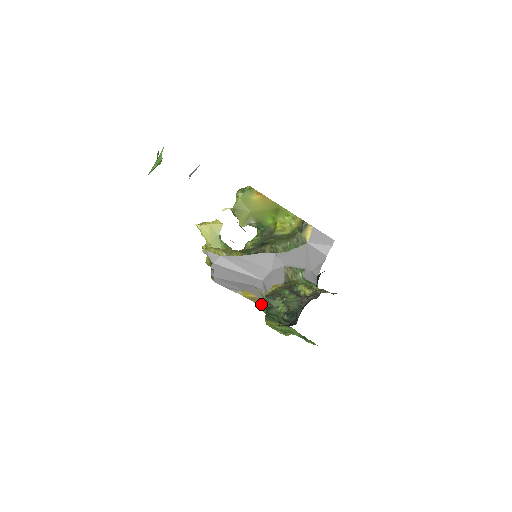
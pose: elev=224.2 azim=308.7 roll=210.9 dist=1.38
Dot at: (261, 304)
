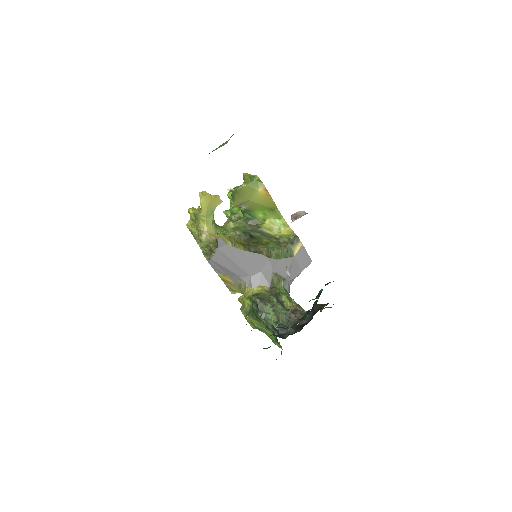
Dot at: (229, 286)
